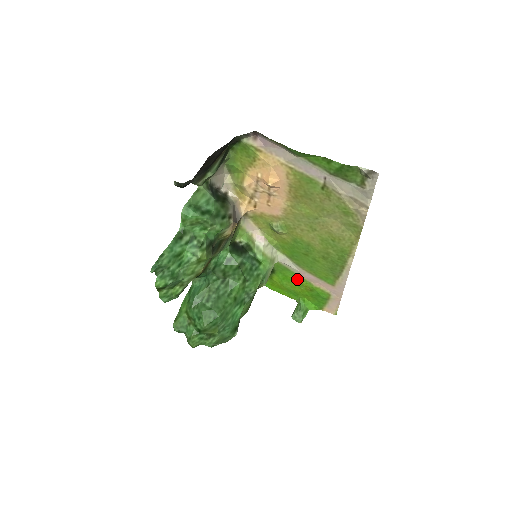
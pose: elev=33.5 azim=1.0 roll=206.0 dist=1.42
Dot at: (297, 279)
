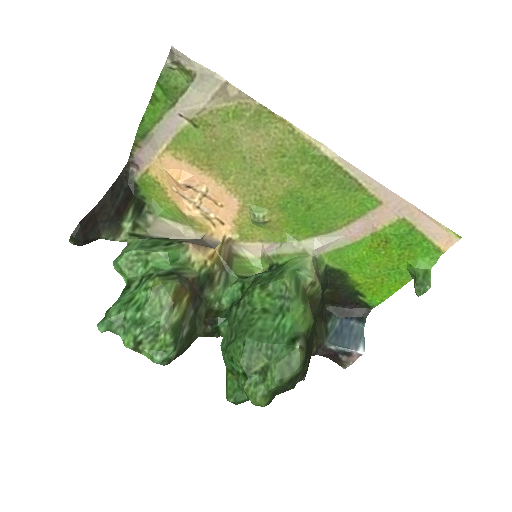
Dot at: (363, 249)
